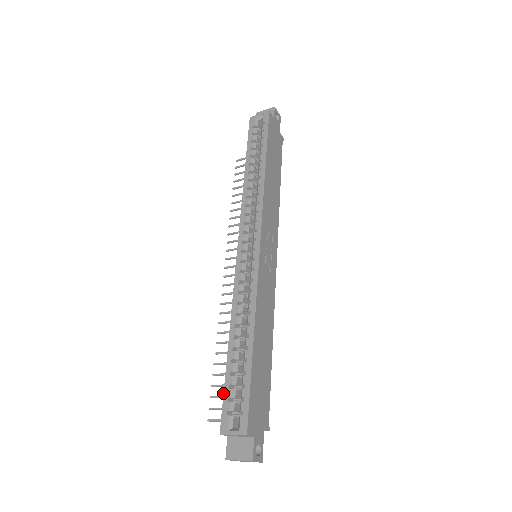
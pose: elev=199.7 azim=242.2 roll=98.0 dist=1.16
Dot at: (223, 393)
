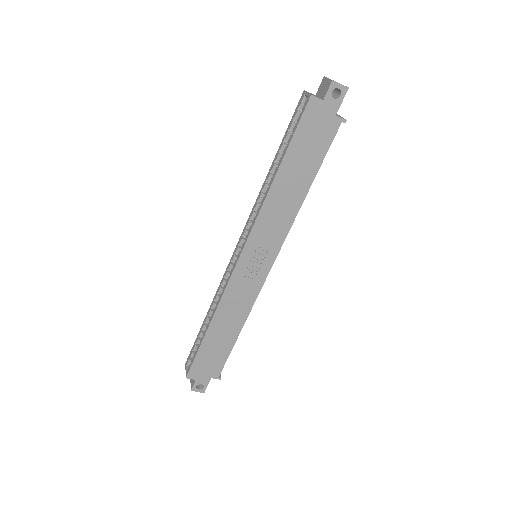
Dot at: (194, 343)
